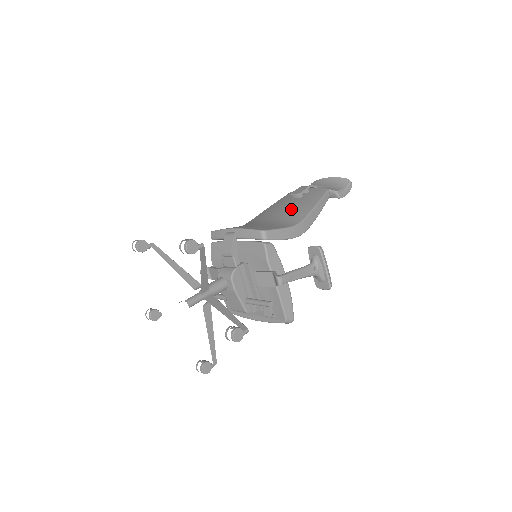
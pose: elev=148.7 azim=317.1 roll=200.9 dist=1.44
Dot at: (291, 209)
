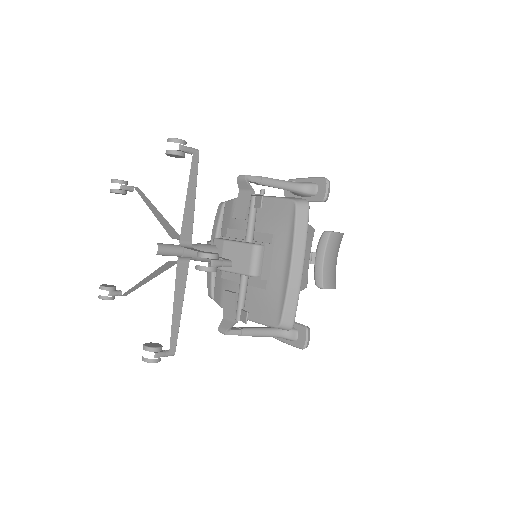
Dot at: occluded
